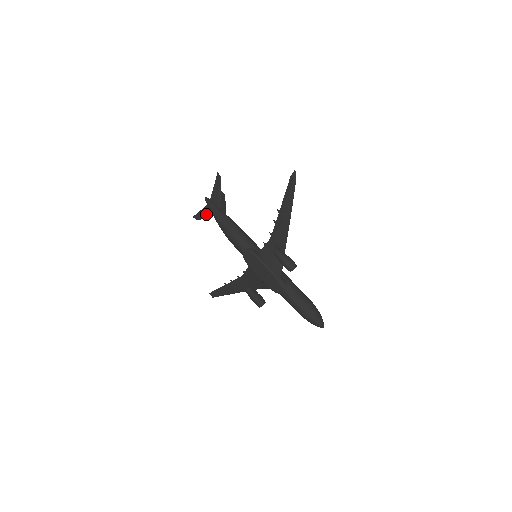
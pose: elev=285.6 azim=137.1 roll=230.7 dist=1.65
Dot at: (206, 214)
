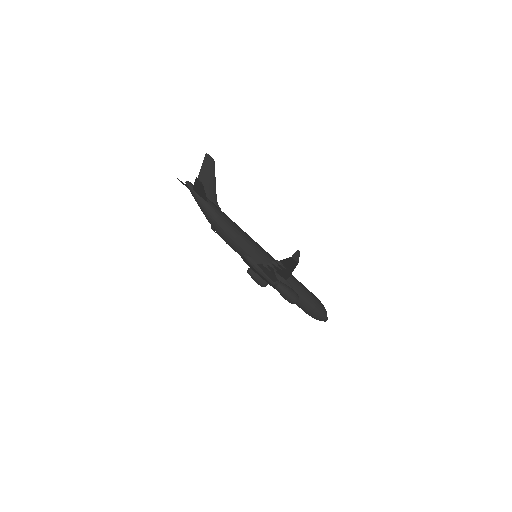
Dot at: occluded
